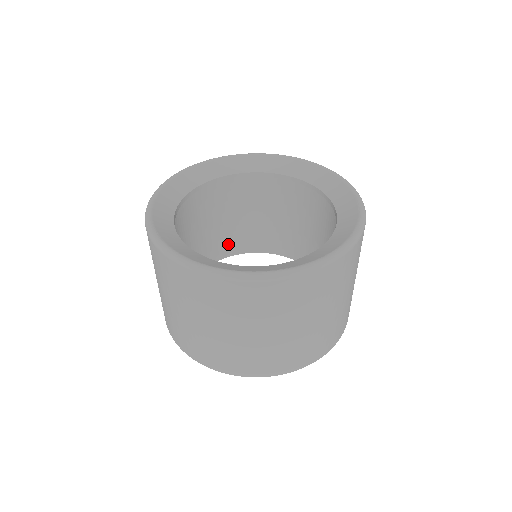
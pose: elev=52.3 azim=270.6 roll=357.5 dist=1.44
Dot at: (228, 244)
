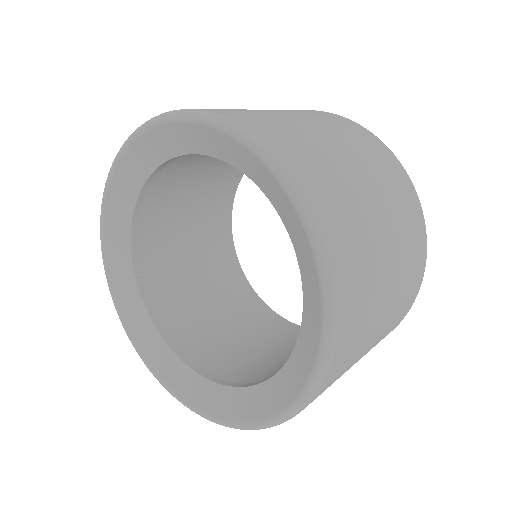
Dot at: (234, 167)
